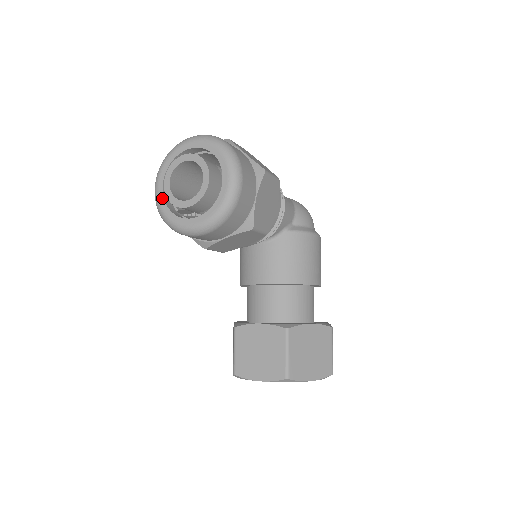
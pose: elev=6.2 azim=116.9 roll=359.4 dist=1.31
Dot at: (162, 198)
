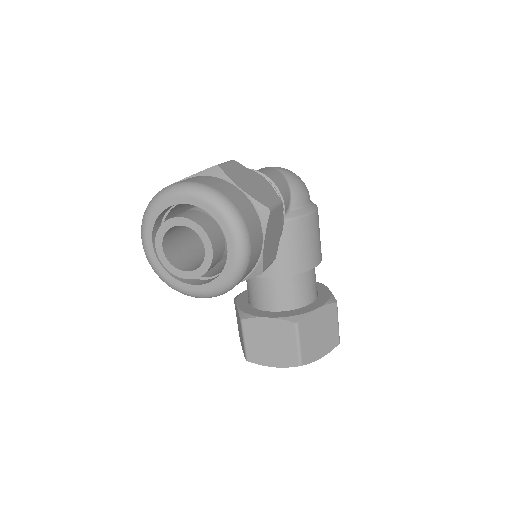
Dot at: (155, 258)
